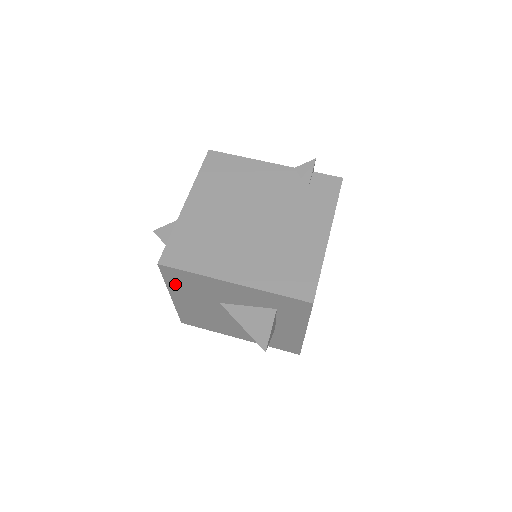
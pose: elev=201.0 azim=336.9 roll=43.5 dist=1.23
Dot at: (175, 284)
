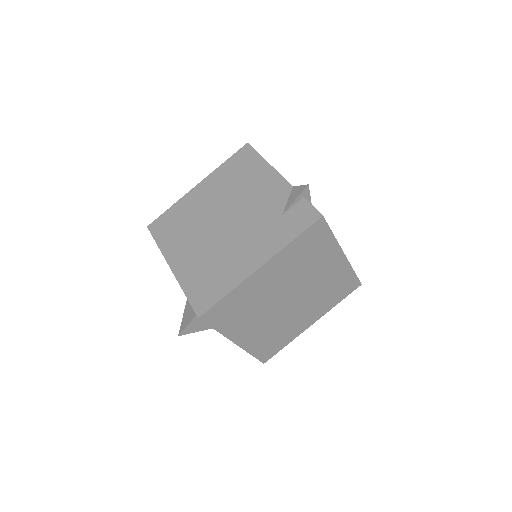
Dot at: occluded
